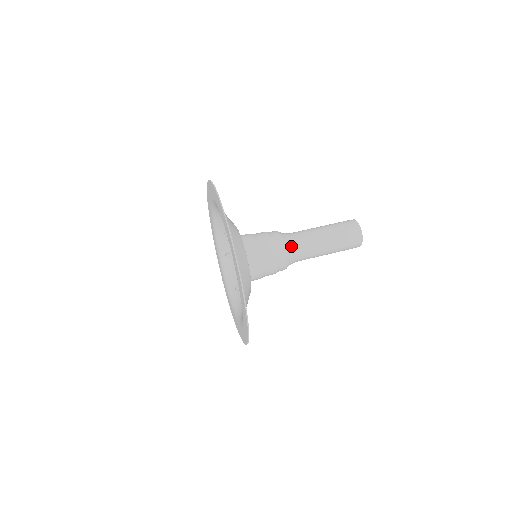
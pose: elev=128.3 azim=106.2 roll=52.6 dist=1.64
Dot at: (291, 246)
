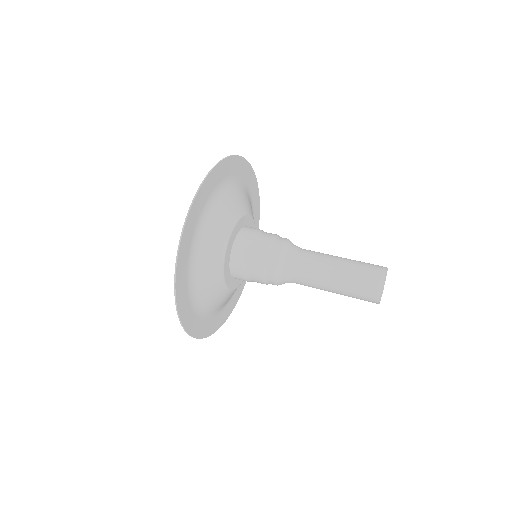
Dot at: (296, 246)
